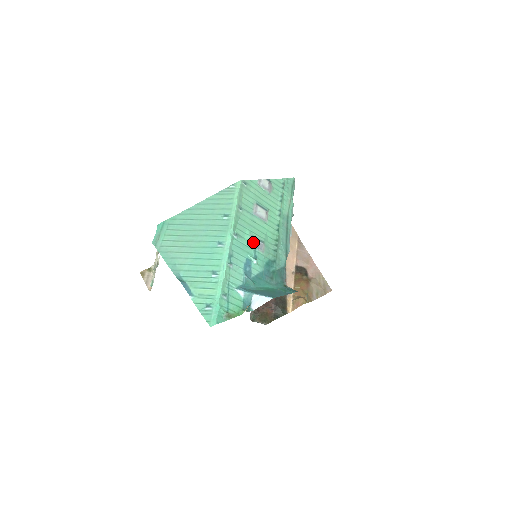
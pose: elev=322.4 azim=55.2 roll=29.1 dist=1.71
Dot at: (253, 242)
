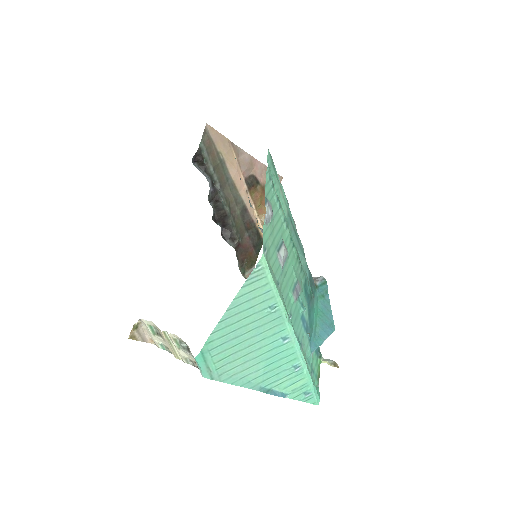
Dot at: (296, 296)
